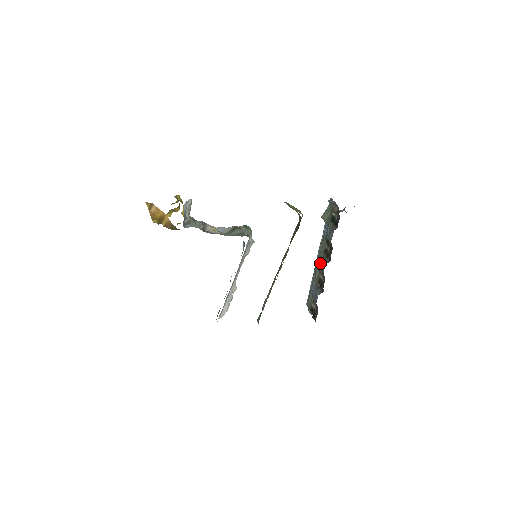
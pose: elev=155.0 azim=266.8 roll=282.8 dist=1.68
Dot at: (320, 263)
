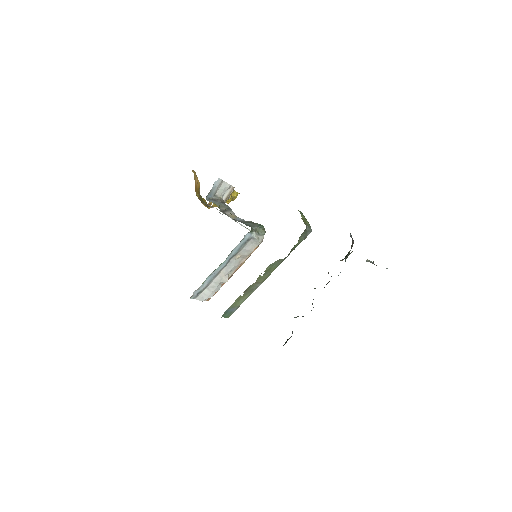
Dot at: occluded
